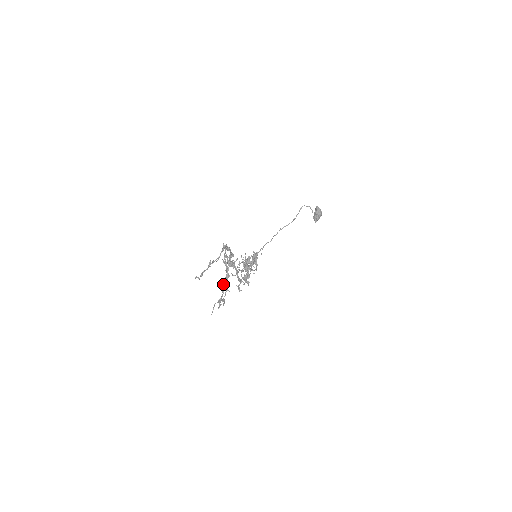
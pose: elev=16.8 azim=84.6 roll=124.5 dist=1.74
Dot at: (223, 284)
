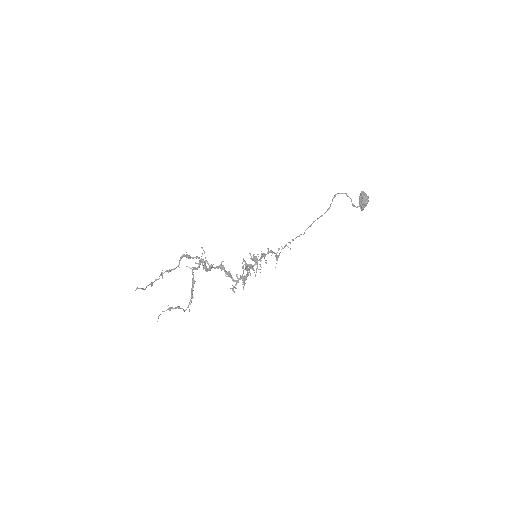
Dot at: (191, 290)
